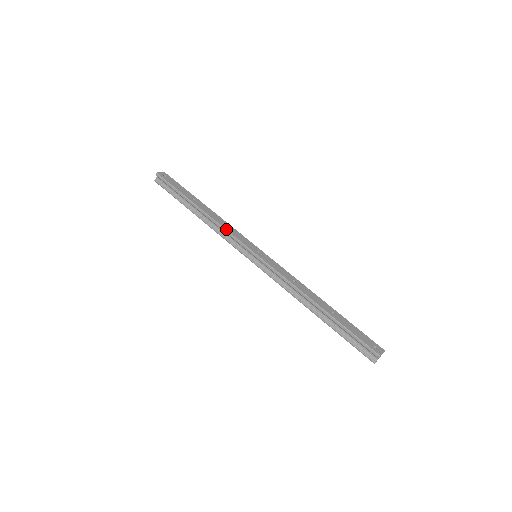
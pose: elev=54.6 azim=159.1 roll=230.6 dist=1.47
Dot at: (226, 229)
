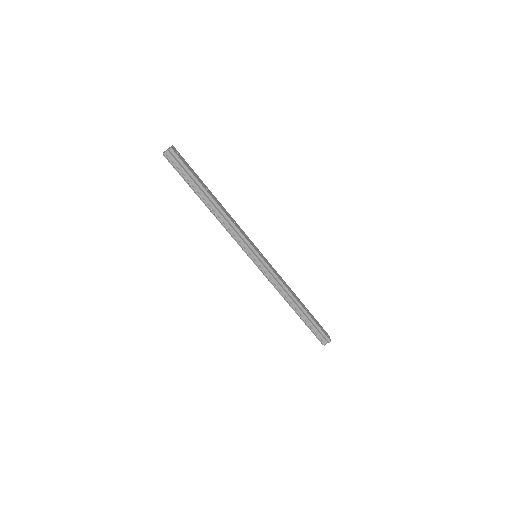
Dot at: (238, 228)
